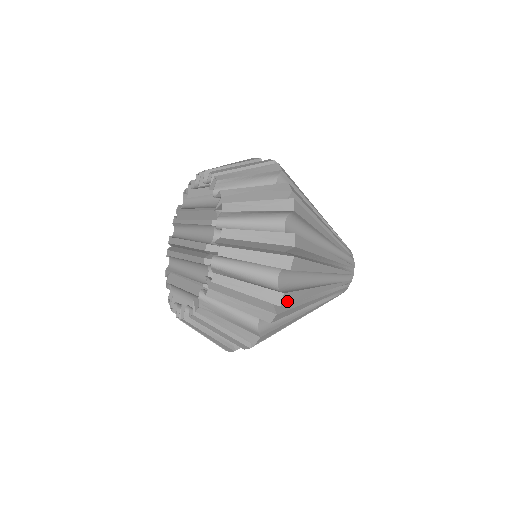
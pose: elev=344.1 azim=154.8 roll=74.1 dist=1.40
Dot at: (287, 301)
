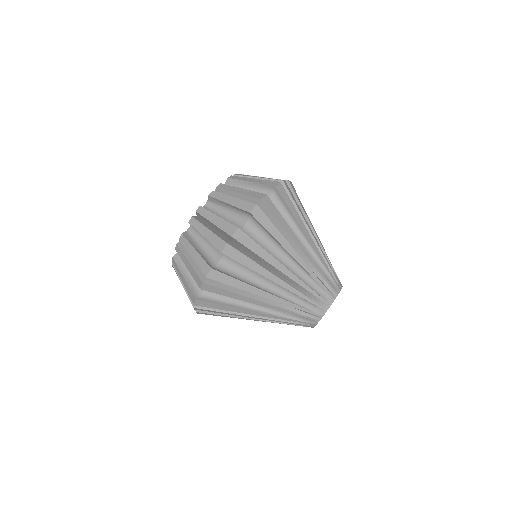
Dot at: (268, 205)
